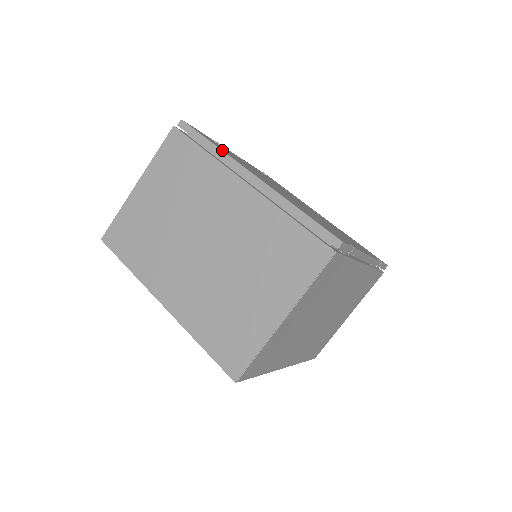
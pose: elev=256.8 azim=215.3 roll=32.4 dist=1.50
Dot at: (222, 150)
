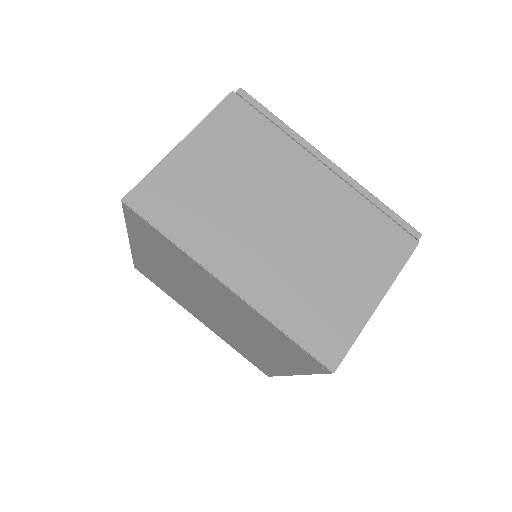
Dot at: occluded
